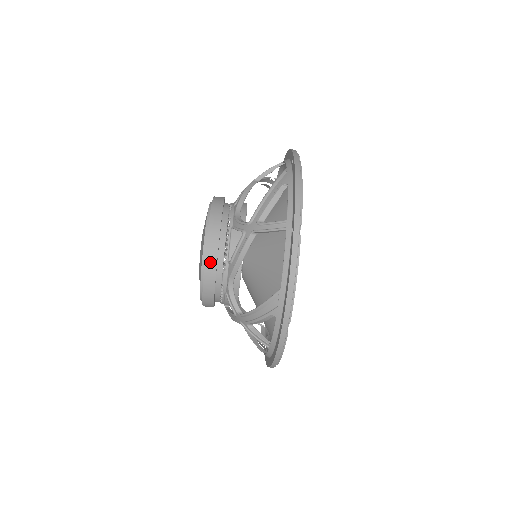
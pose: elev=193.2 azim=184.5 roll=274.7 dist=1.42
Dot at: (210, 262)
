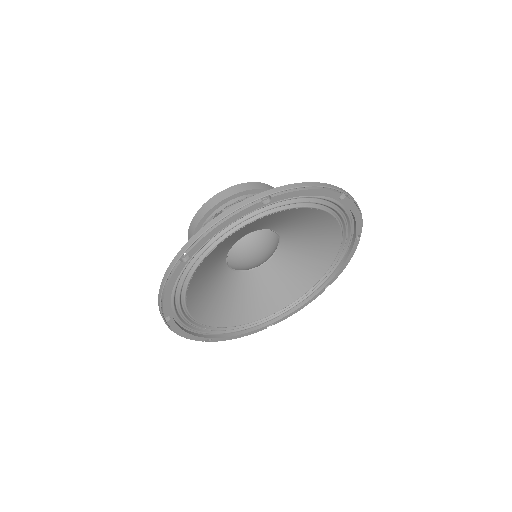
Dot at: (254, 185)
